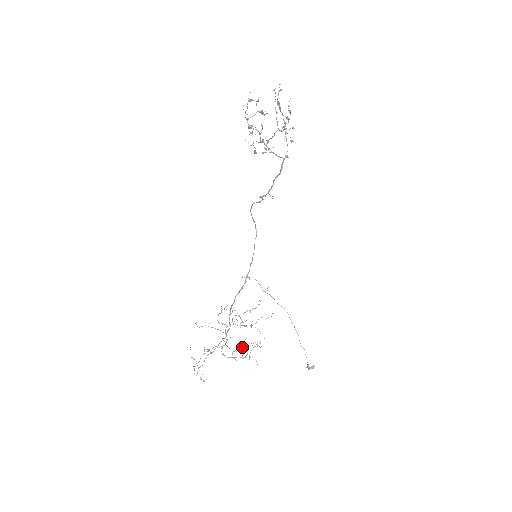
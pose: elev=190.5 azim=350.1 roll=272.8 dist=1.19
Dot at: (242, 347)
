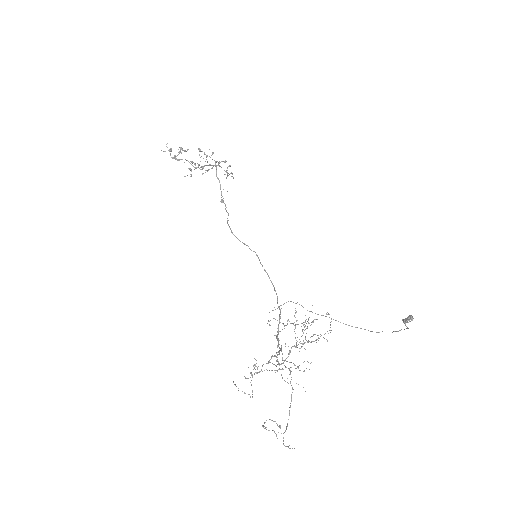
Dot at: (310, 363)
